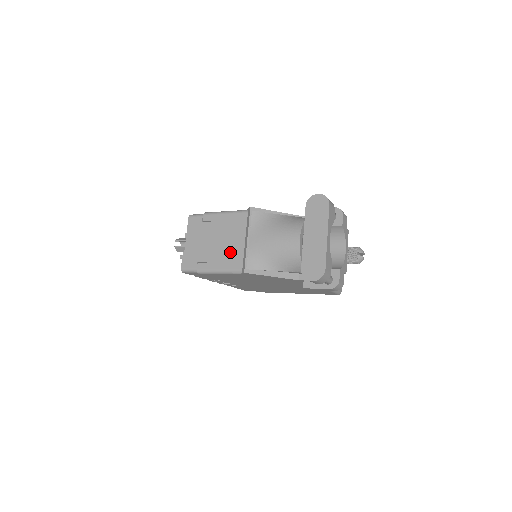
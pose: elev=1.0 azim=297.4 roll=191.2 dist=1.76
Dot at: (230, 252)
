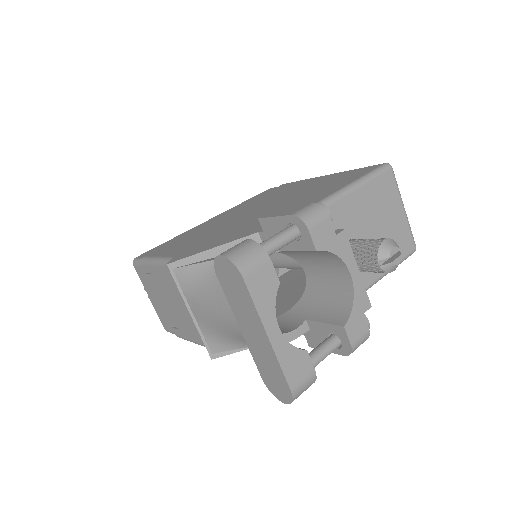
Dot at: (188, 321)
